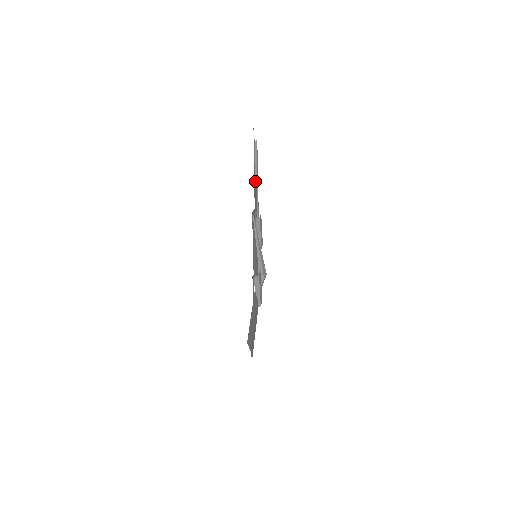
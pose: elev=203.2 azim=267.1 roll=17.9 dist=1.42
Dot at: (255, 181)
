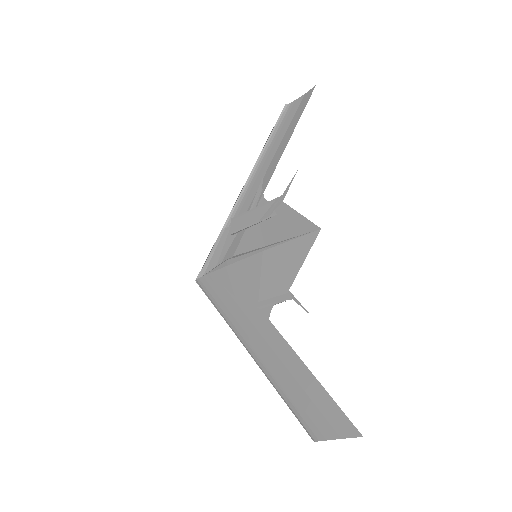
Dot at: occluded
